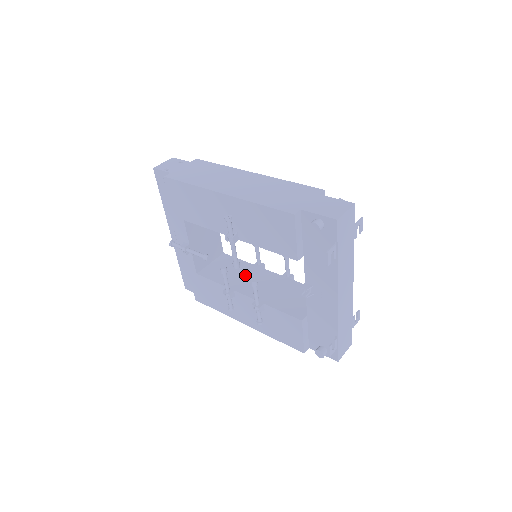
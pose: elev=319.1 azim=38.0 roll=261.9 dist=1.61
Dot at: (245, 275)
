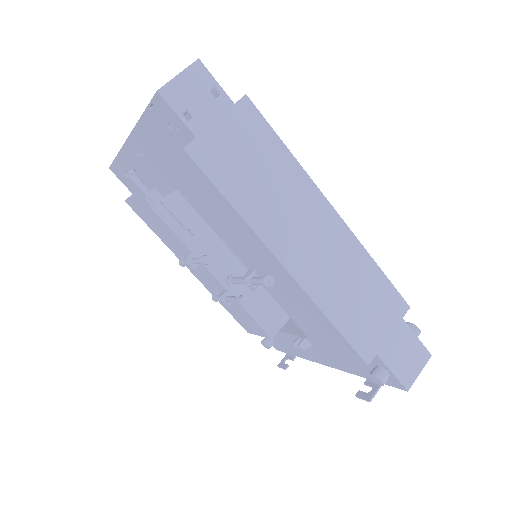
Dot at: occluded
